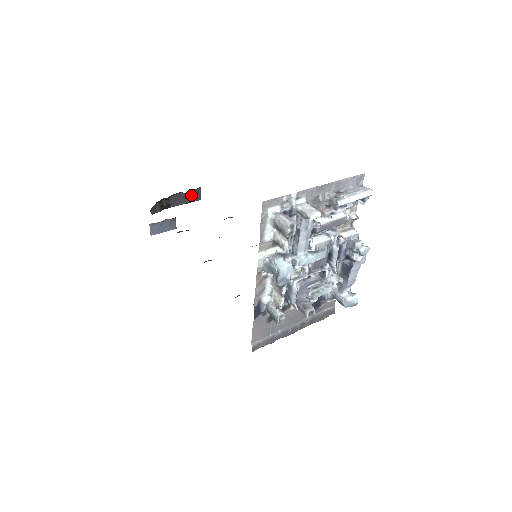
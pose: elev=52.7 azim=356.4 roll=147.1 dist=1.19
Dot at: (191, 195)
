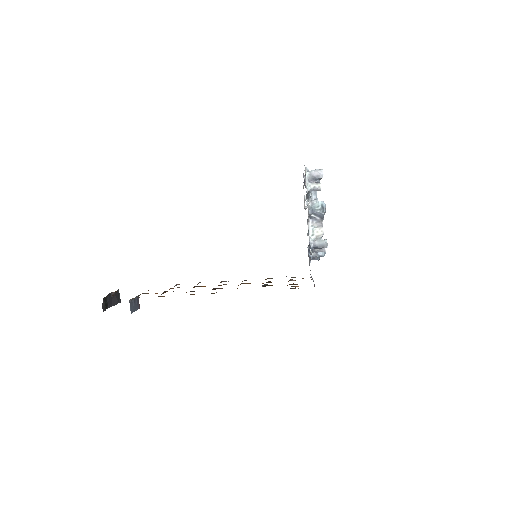
Dot at: (116, 296)
